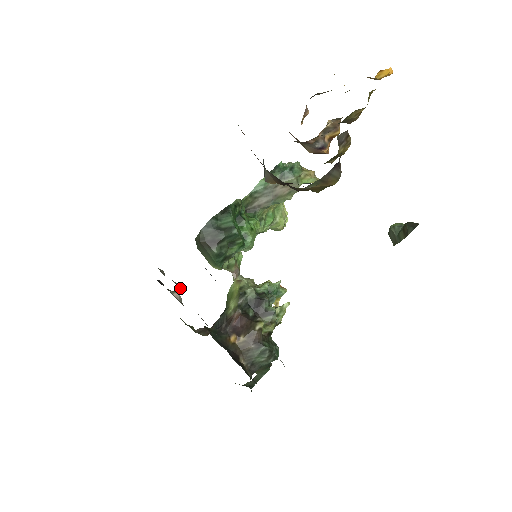
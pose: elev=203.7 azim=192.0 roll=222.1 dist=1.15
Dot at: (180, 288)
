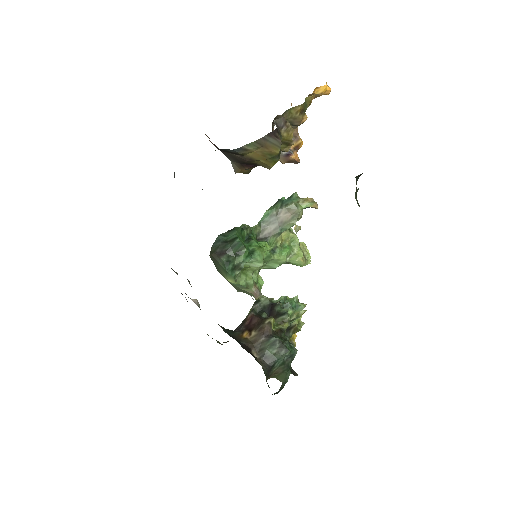
Dot at: (188, 281)
